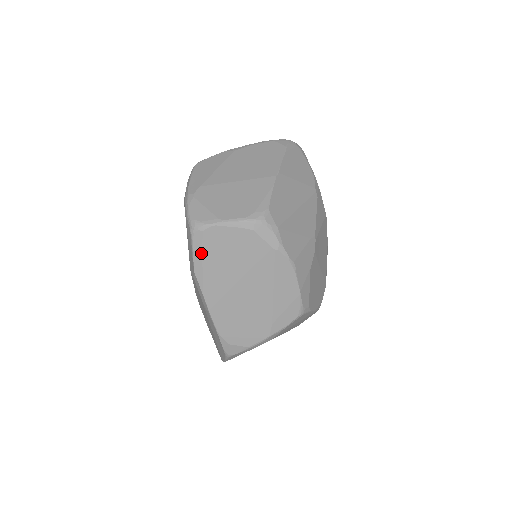
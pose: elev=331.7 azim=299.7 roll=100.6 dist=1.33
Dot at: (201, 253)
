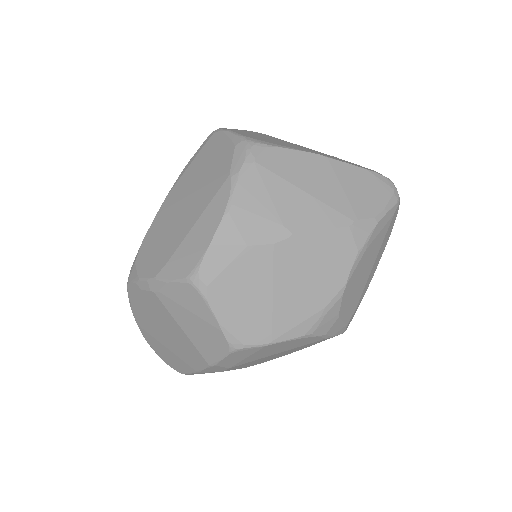
Dot at: (197, 154)
